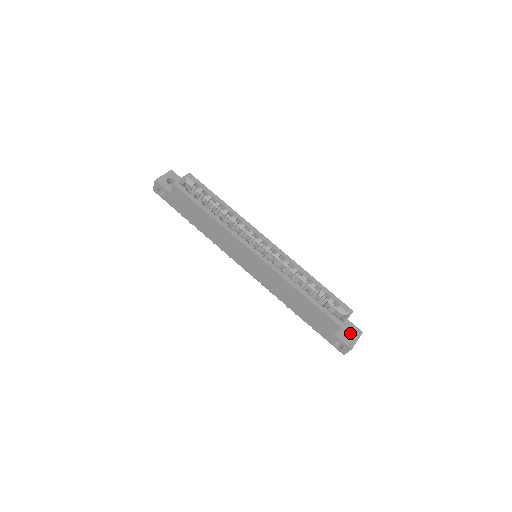
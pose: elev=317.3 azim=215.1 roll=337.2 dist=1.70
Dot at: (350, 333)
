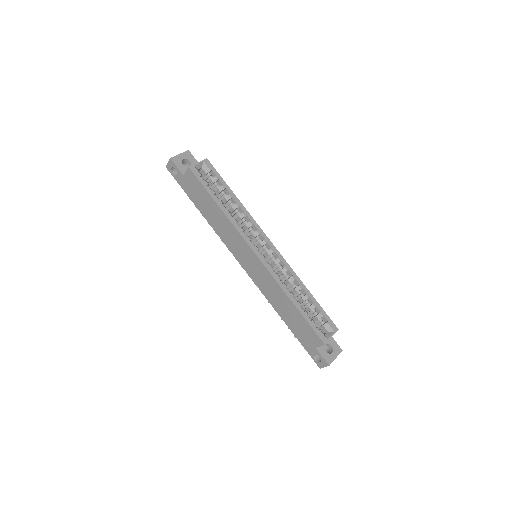
Dot at: (330, 349)
